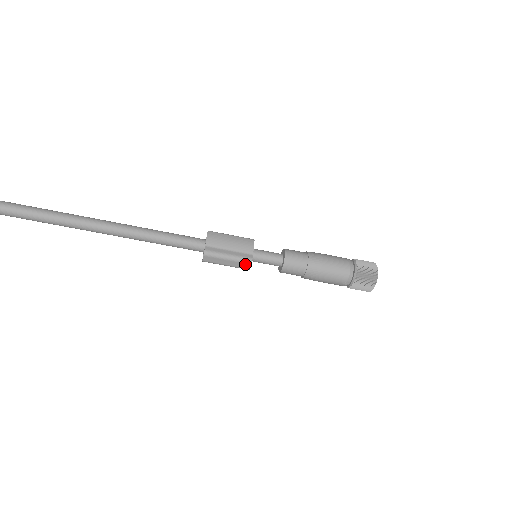
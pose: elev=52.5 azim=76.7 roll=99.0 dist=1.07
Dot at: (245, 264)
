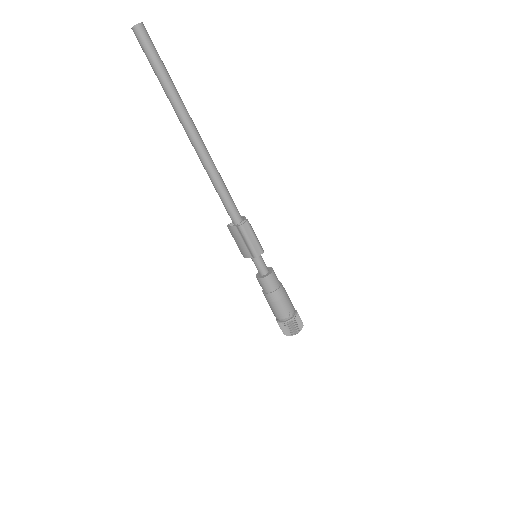
Dot at: (260, 250)
